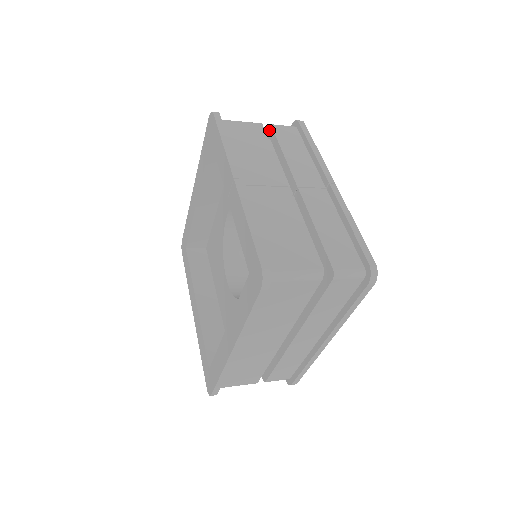
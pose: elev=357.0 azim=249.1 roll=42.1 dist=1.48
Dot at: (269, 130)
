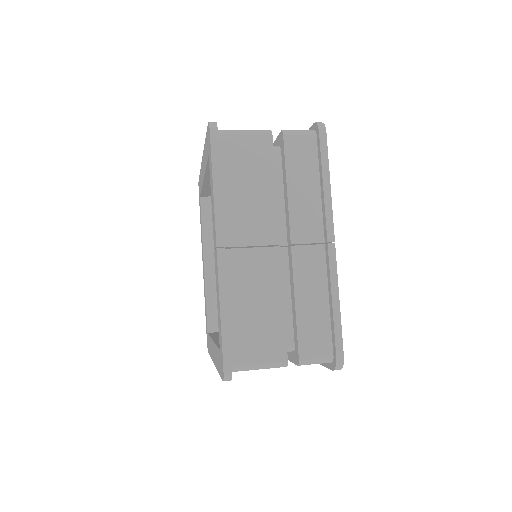
Dot at: (281, 138)
